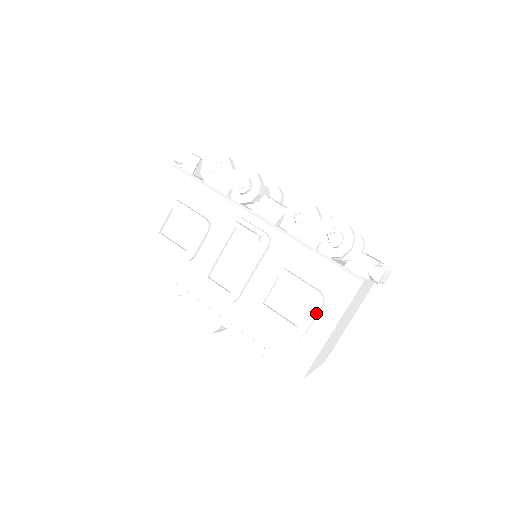
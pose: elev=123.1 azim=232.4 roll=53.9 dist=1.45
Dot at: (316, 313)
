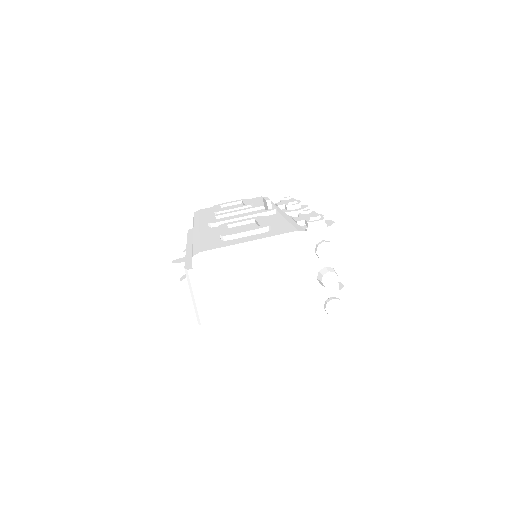
Dot at: (252, 230)
